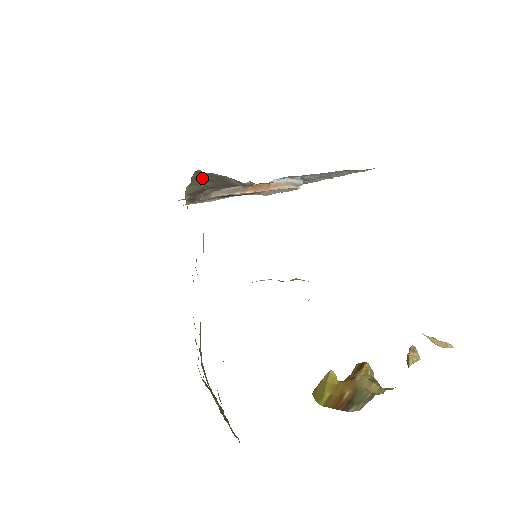
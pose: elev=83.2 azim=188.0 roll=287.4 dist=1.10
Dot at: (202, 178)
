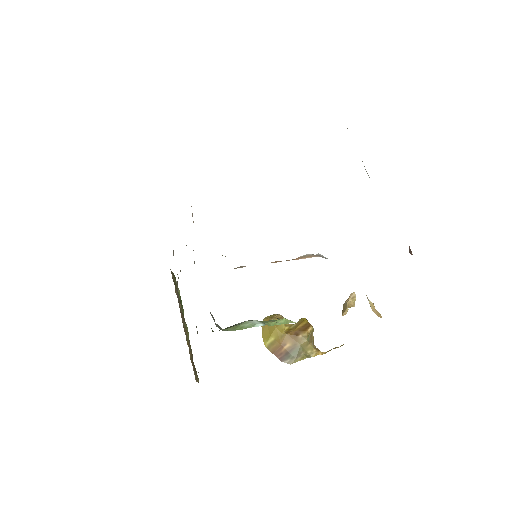
Dot at: occluded
